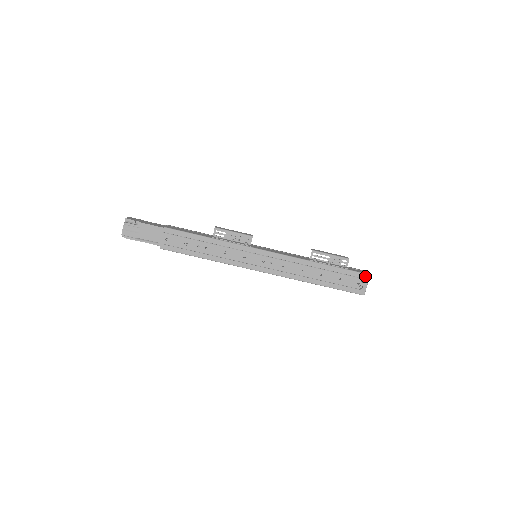
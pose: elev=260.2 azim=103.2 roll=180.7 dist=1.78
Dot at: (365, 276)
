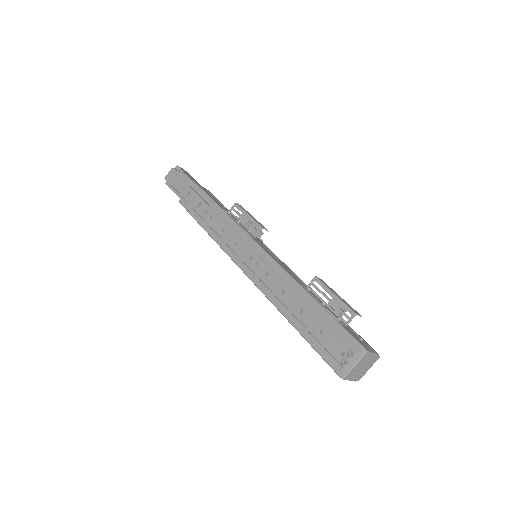
Dot at: (358, 348)
